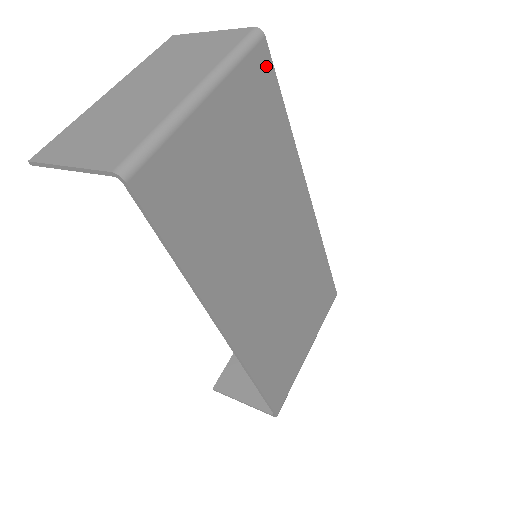
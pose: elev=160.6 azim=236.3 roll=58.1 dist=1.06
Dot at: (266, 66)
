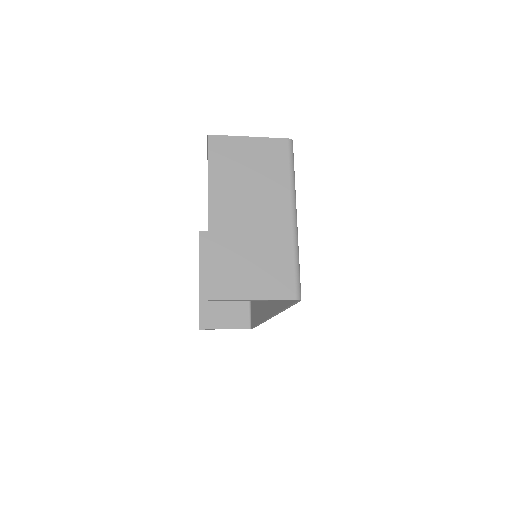
Dot at: occluded
